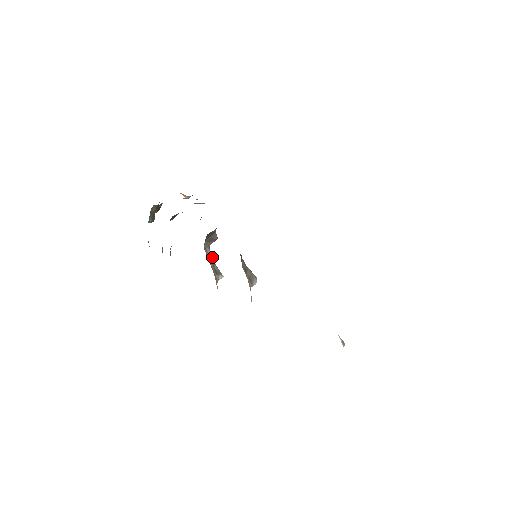
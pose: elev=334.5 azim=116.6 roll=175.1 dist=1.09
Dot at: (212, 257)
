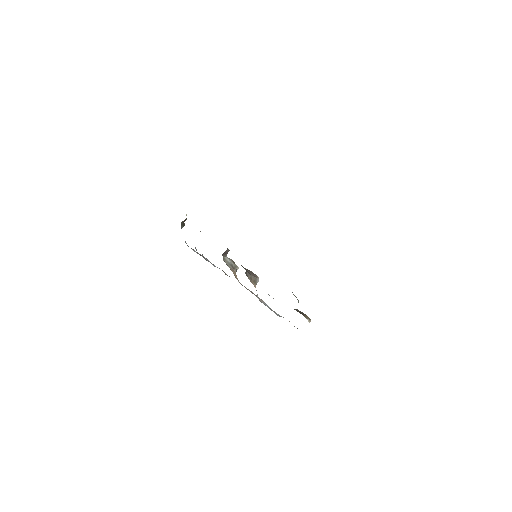
Dot at: (229, 259)
